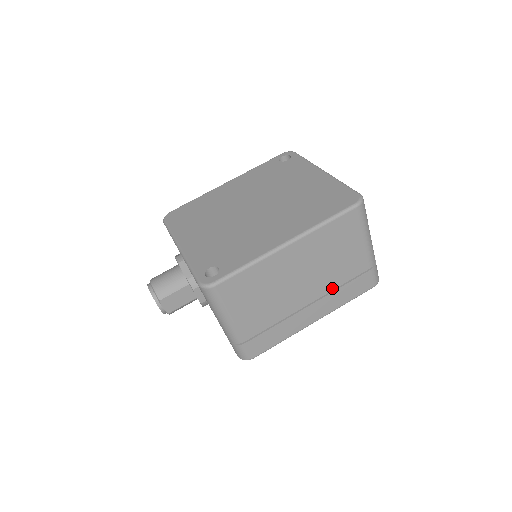
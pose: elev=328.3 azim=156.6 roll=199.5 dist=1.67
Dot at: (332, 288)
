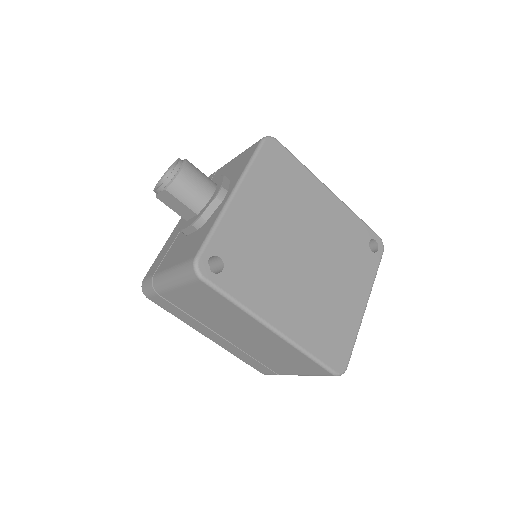
Dot at: (246, 351)
